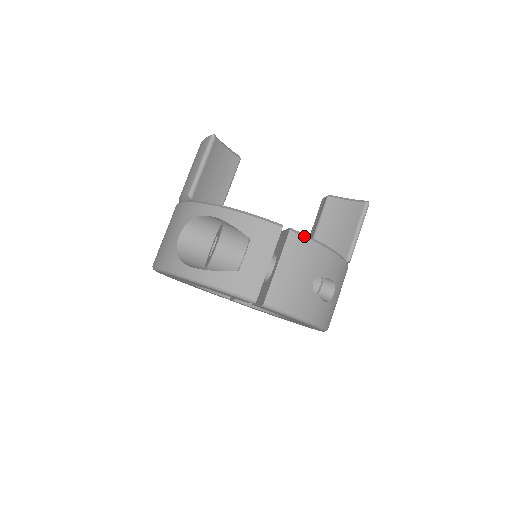
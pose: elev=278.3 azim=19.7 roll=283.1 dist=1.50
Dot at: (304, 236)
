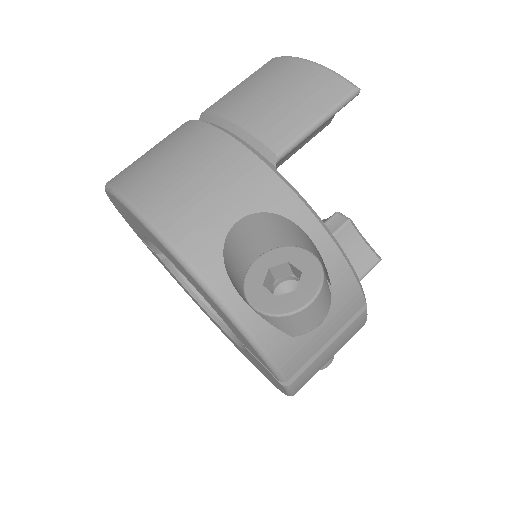
Dot at: occluded
